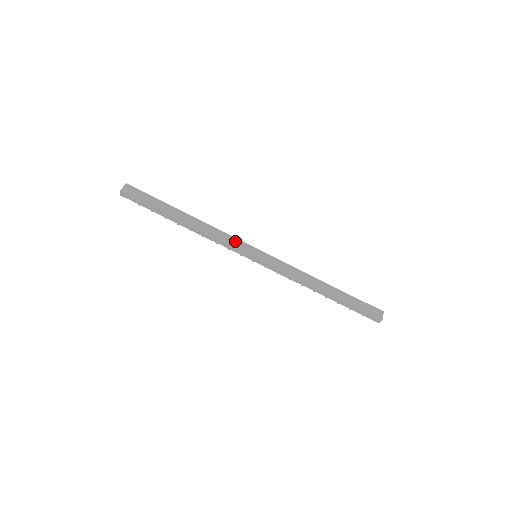
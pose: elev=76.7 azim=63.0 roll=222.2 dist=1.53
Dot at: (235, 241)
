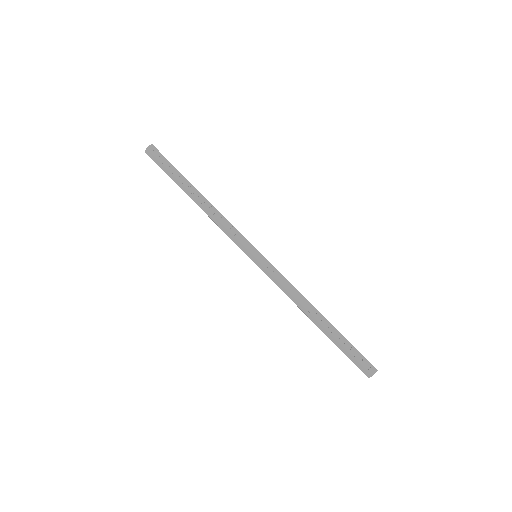
Dot at: occluded
